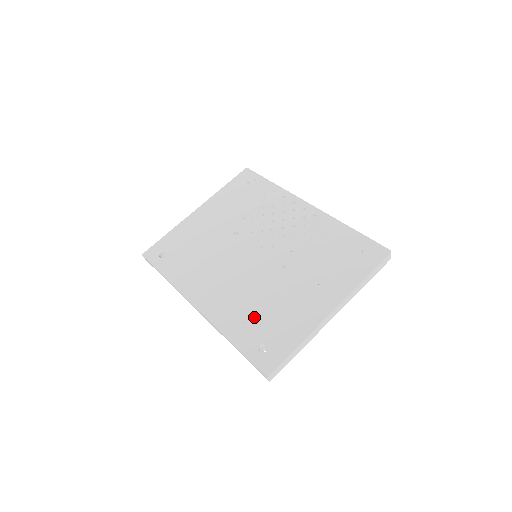
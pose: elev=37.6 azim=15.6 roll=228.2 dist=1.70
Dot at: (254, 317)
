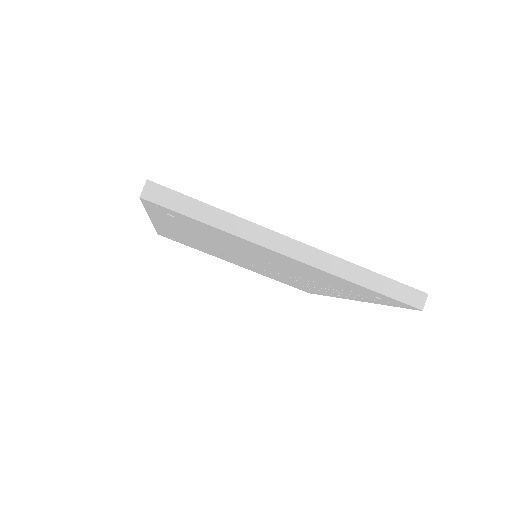
Dot at: occluded
